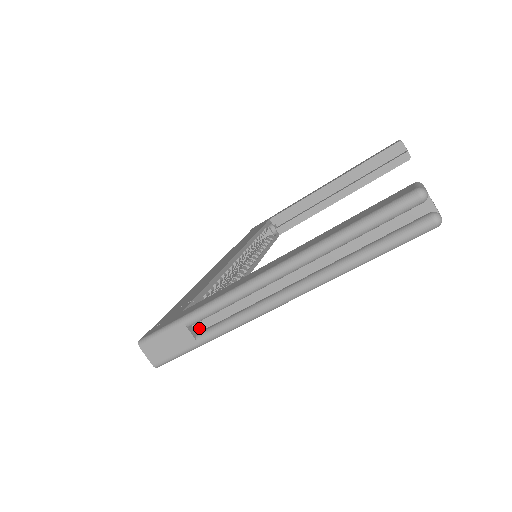
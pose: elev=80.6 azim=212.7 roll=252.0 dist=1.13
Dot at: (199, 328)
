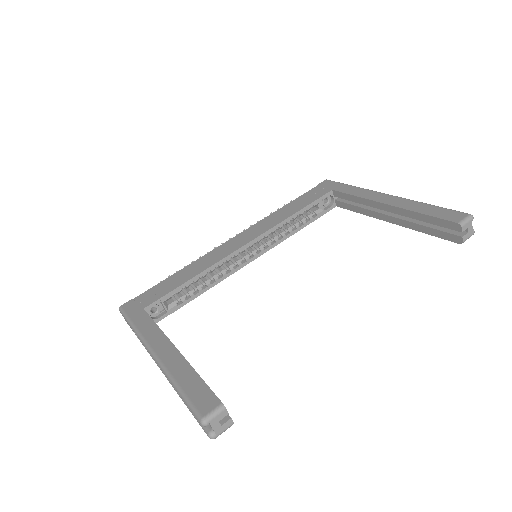
Dot at: occluded
